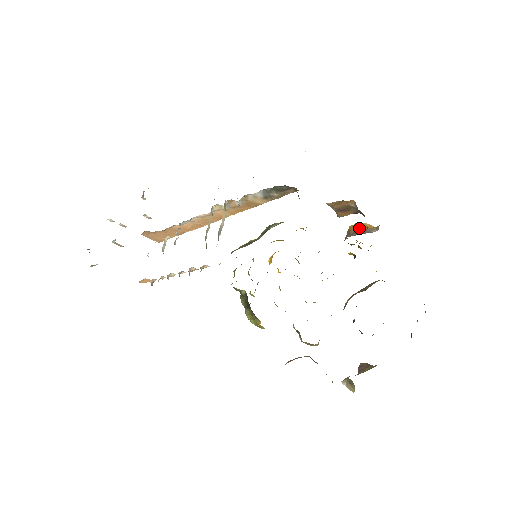
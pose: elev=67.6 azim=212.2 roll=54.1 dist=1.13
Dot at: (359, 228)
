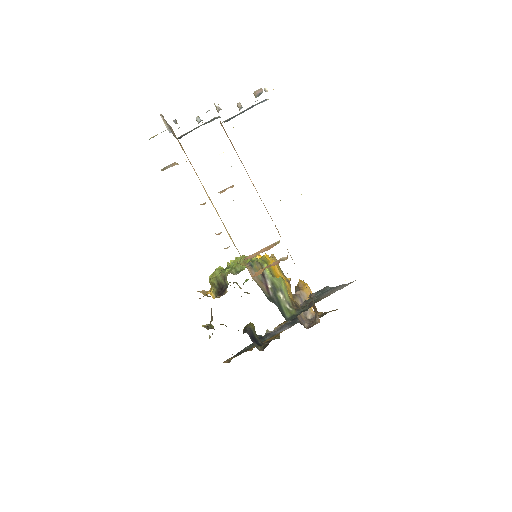
Dot at: (308, 298)
